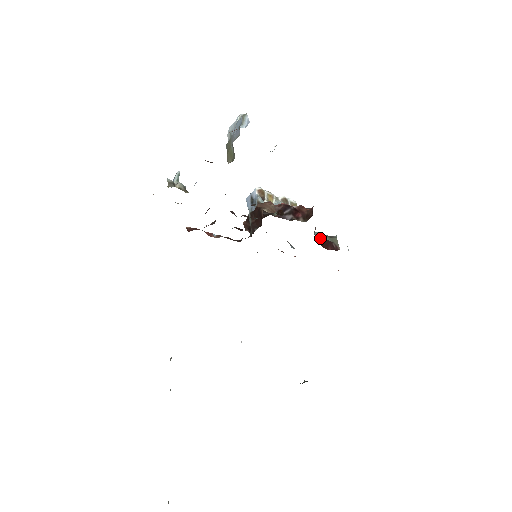
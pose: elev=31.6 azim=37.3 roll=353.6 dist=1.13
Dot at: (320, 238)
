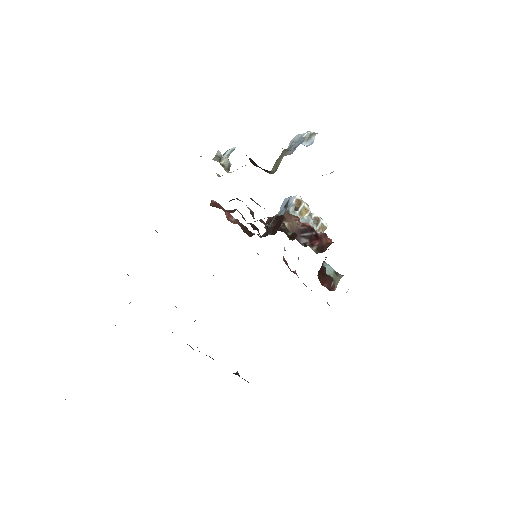
Dot at: (324, 271)
